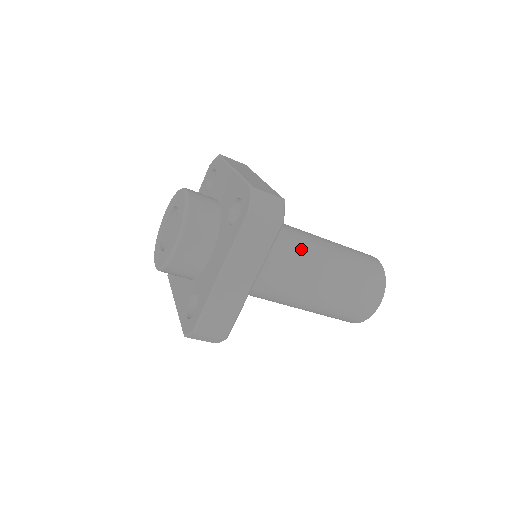
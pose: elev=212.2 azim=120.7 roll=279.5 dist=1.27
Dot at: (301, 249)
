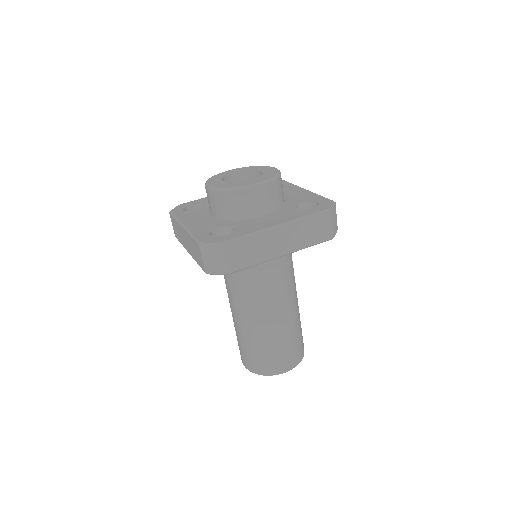
Dot at: (293, 278)
